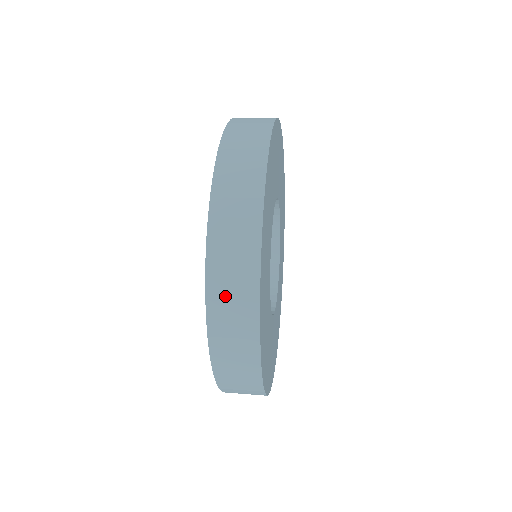
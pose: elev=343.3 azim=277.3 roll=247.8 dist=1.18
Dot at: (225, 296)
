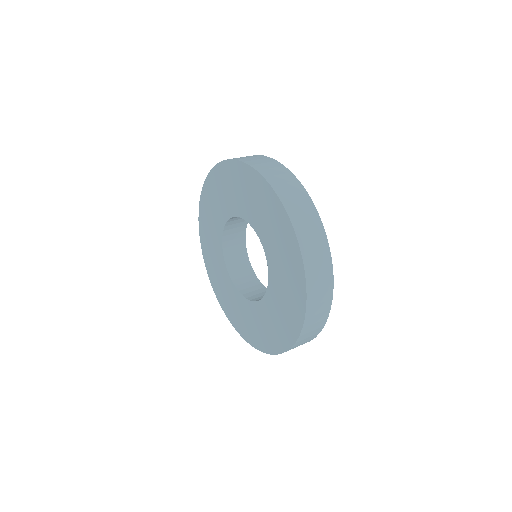
Dot at: (299, 213)
